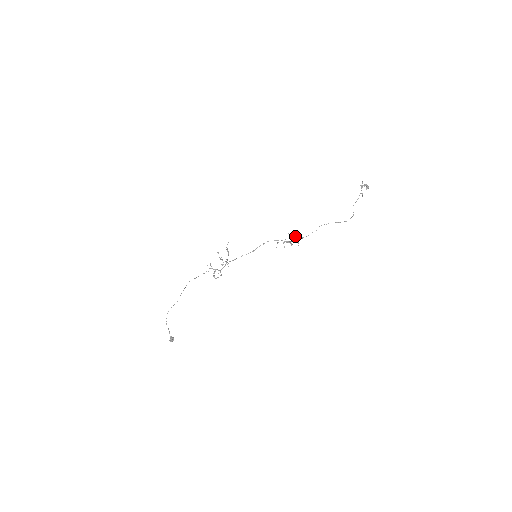
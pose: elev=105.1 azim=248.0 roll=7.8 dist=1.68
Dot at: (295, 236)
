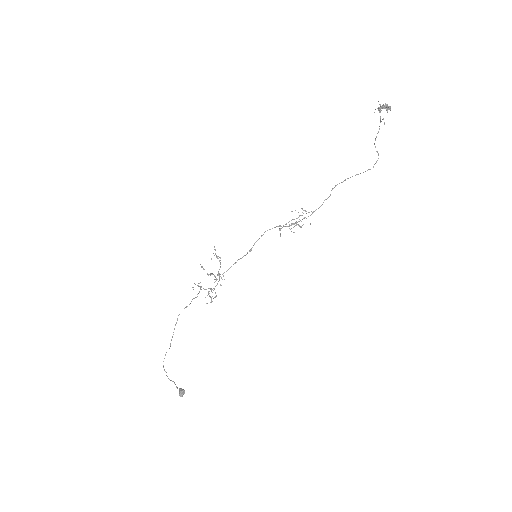
Dot at: (302, 212)
